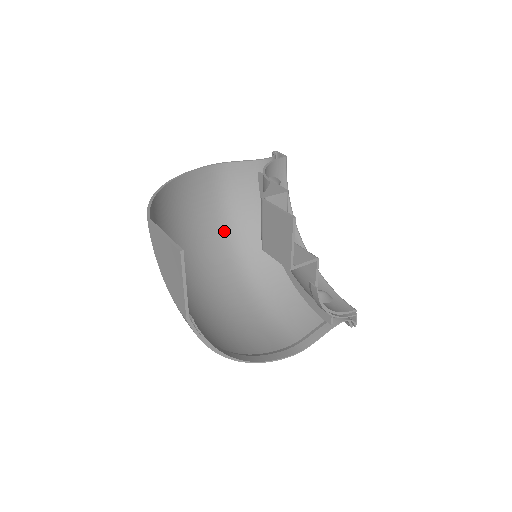
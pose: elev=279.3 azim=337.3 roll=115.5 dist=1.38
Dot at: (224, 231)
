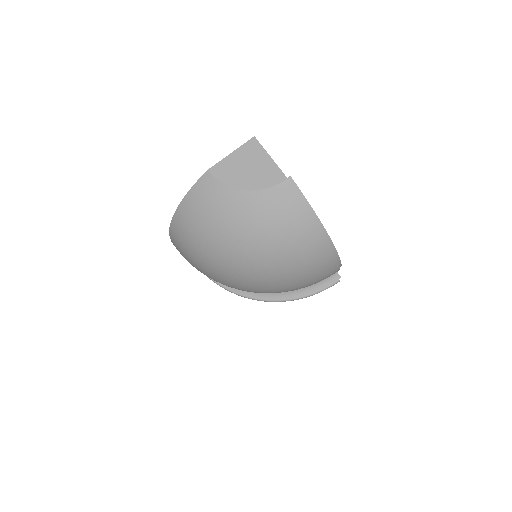
Dot at: occluded
